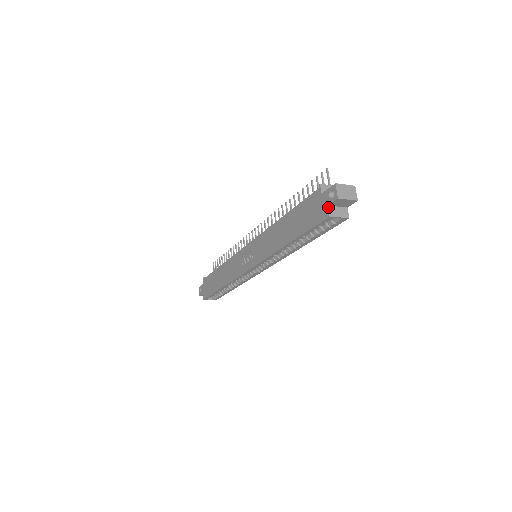
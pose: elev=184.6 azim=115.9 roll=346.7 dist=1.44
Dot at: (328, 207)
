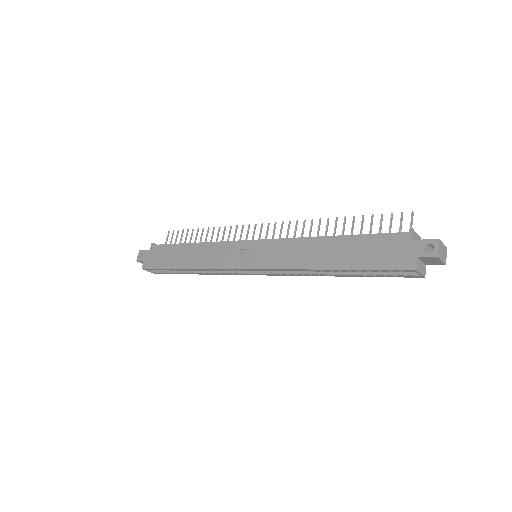
Dot at: (417, 259)
